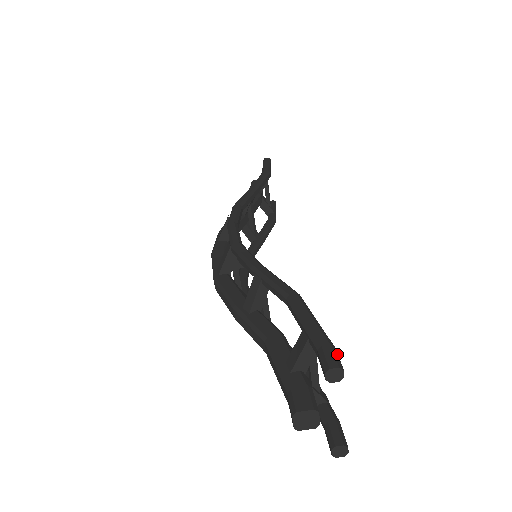
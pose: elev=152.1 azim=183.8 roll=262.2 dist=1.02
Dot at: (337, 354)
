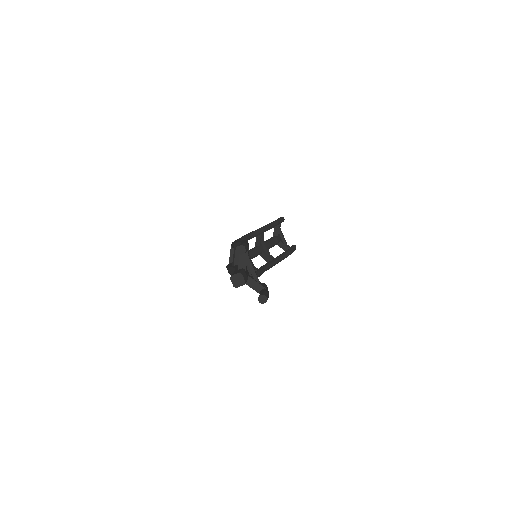
Dot at: (246, 244)
